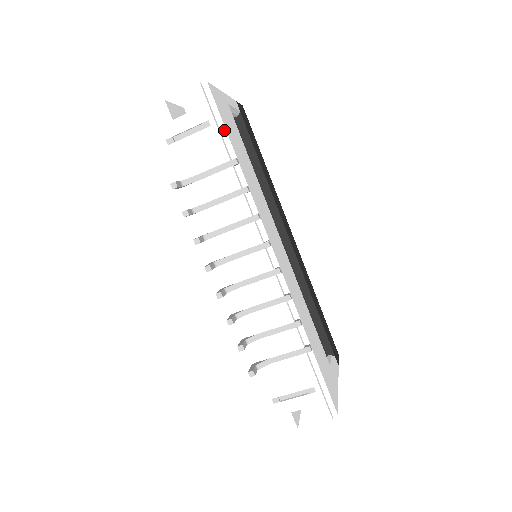
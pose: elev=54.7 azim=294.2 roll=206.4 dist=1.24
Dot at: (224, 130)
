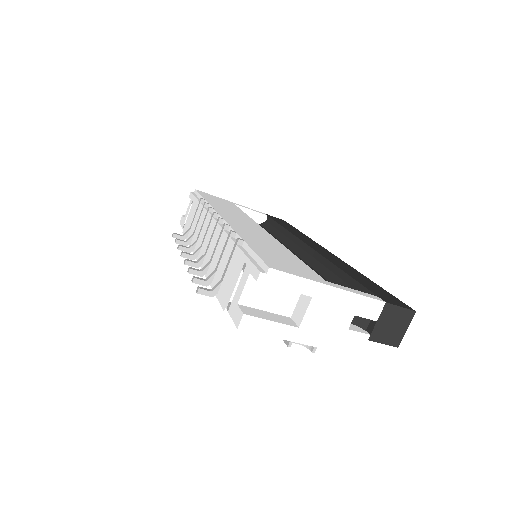
Dot at: (200, 196)
